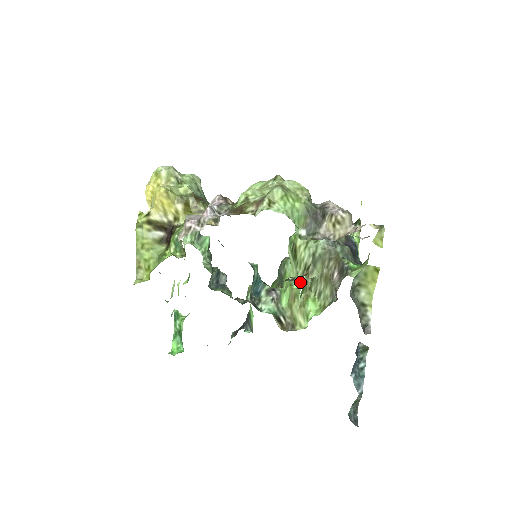
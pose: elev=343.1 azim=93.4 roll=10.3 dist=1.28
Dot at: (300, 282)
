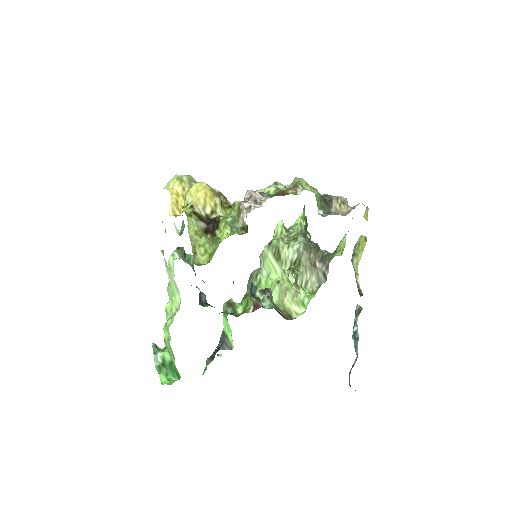
Dot at: (298, 271)
